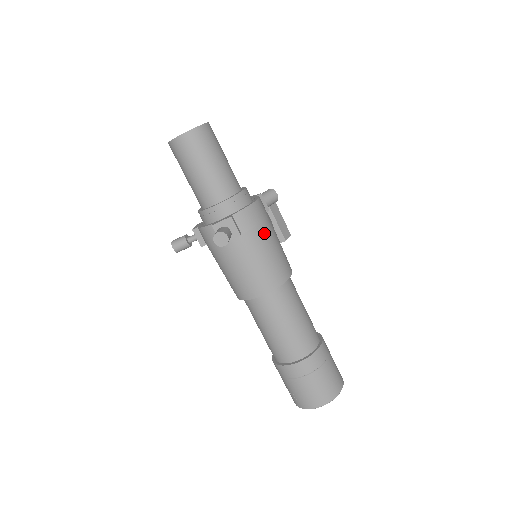
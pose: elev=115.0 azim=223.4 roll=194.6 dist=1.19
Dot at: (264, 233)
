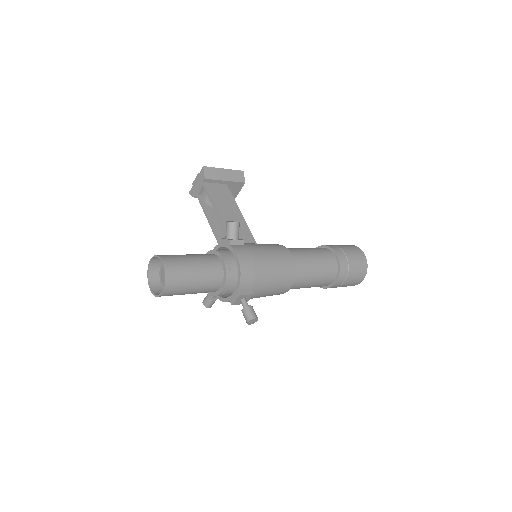
Dot at: (262, 271)
